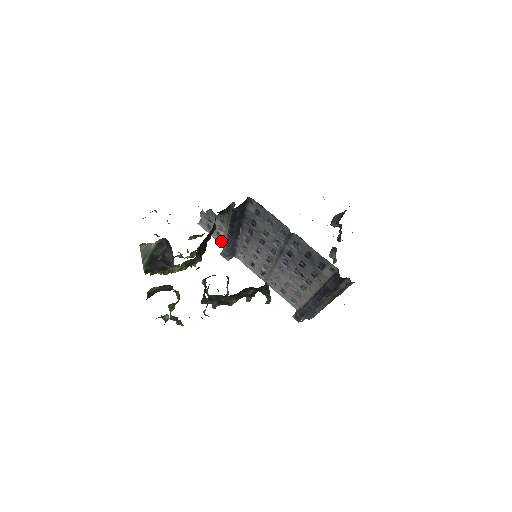
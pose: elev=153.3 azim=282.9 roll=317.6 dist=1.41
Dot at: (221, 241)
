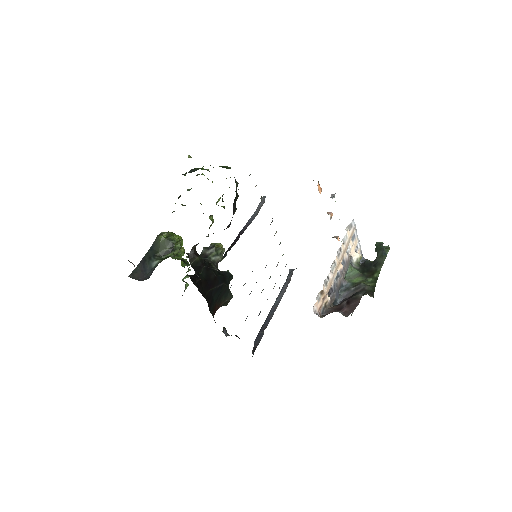
Dot at: occluded
